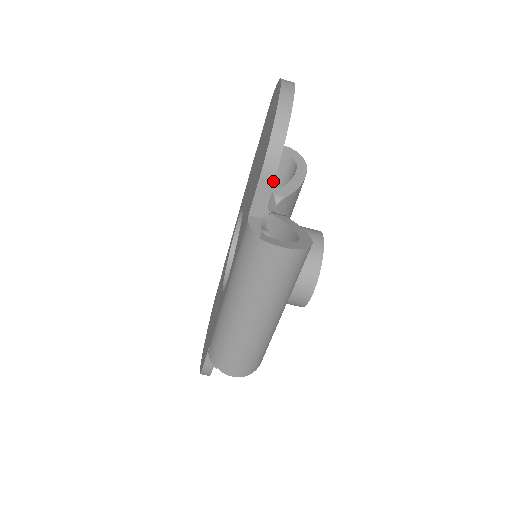
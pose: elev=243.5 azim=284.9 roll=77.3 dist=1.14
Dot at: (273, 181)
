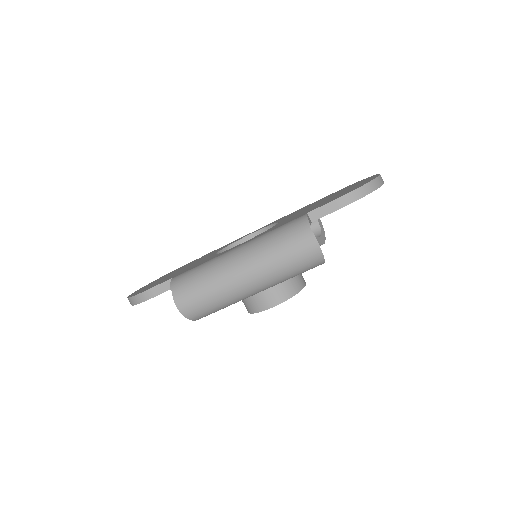
Dot at: (342, 207)
